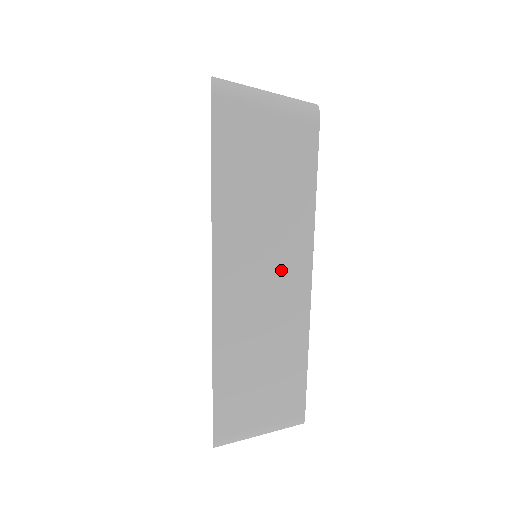
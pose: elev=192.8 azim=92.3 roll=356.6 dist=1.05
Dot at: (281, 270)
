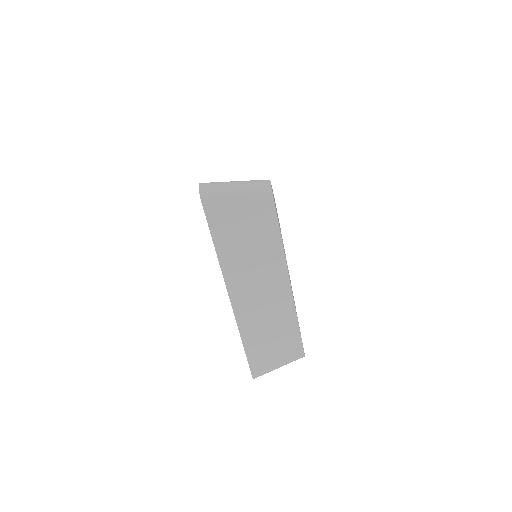
Dot at: occluded
